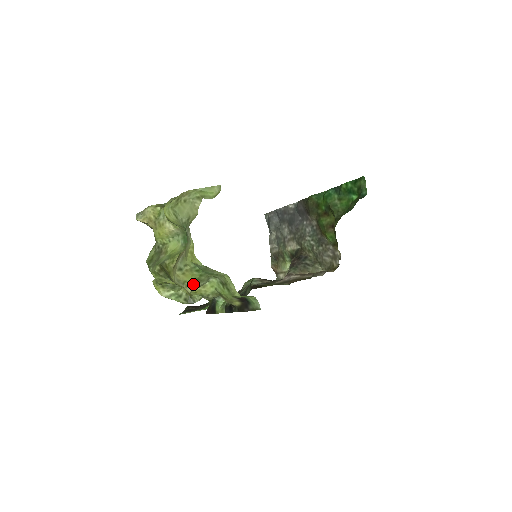
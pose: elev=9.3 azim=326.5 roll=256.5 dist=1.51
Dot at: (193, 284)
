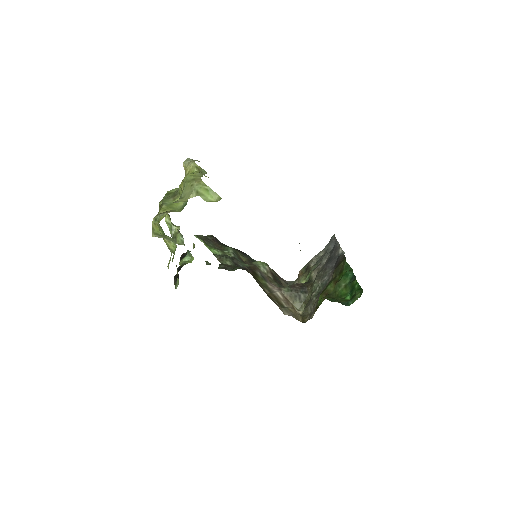
Dot at: (158, 234)
